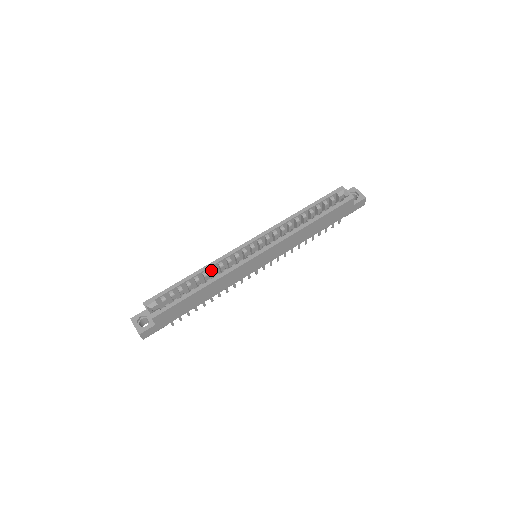
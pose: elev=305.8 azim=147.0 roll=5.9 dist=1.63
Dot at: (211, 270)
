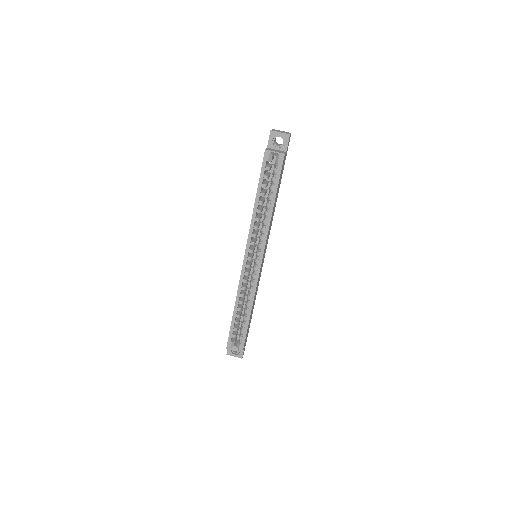
Dot at: occluded
